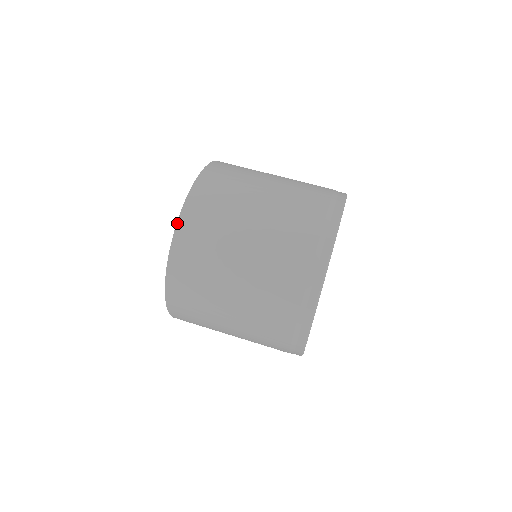
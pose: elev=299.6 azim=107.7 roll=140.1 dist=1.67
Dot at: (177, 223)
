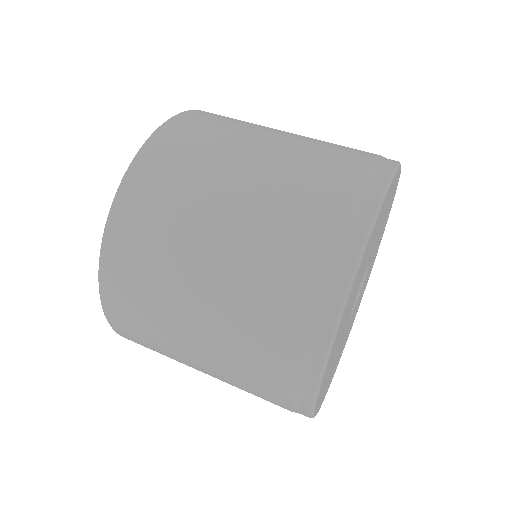
Dot at: (125, 174)
